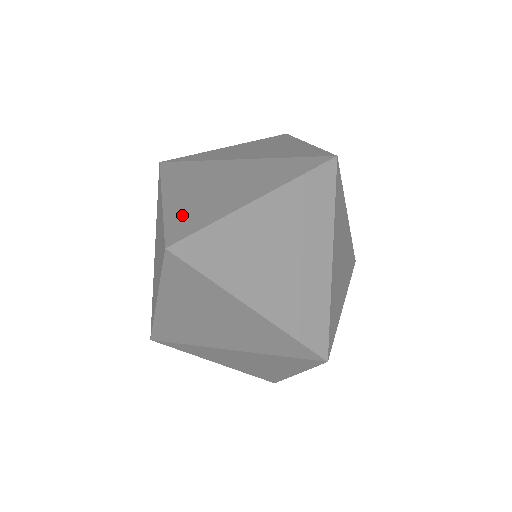
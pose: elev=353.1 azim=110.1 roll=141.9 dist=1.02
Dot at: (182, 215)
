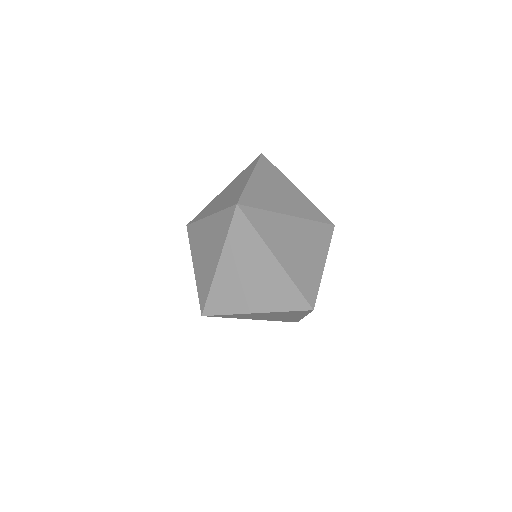
Dot at: (300, 279)
